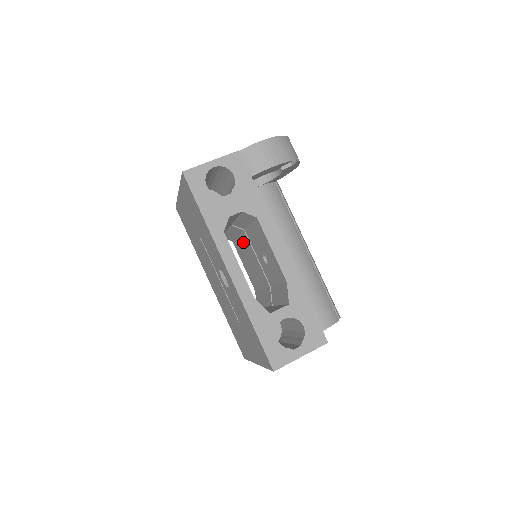
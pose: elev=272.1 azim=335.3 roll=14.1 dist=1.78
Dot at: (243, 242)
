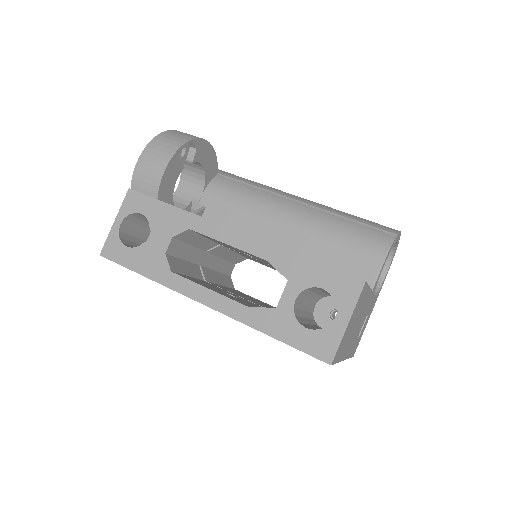
Dot at: occluded
